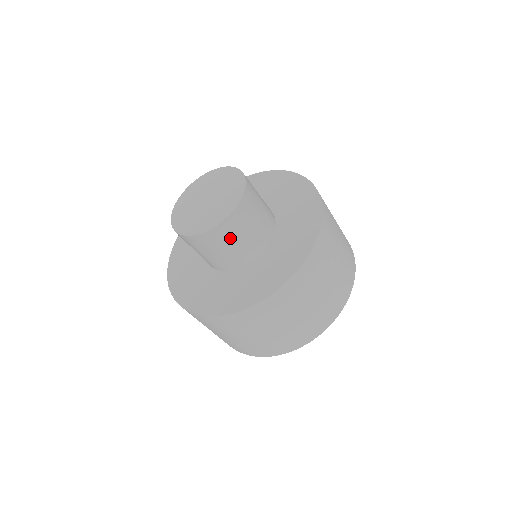
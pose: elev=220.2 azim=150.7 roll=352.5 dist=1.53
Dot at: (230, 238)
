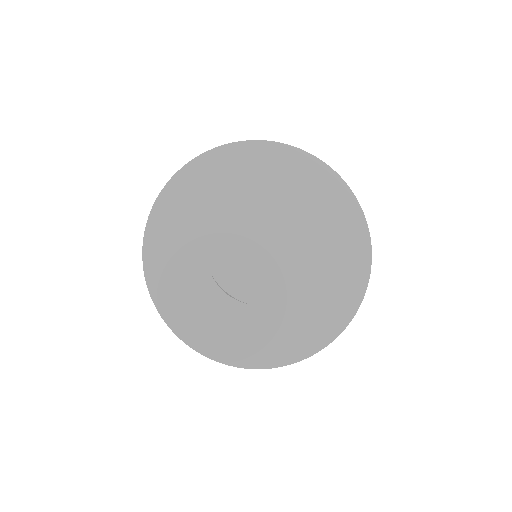
Dot at: occluded
